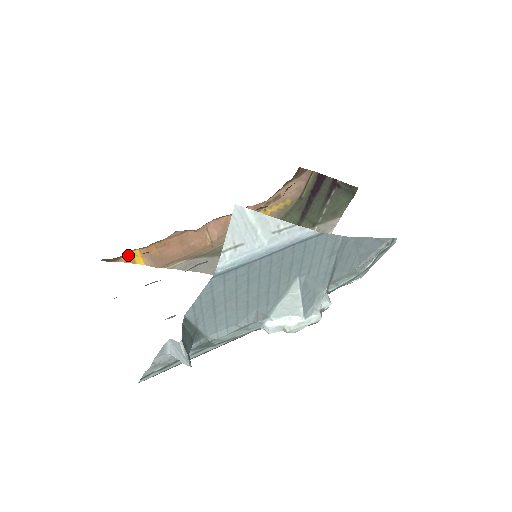
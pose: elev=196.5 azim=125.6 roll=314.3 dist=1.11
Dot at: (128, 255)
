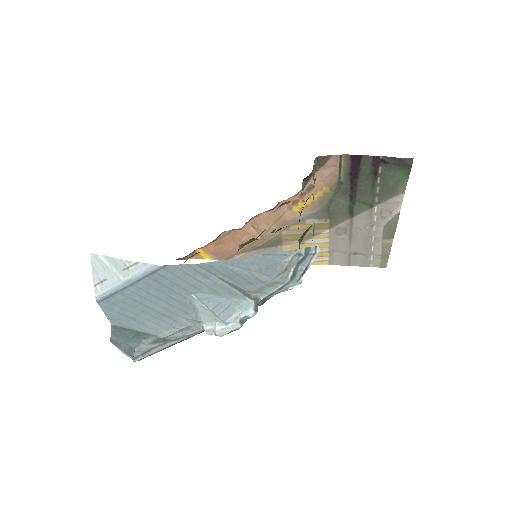
Dot at: occluded
